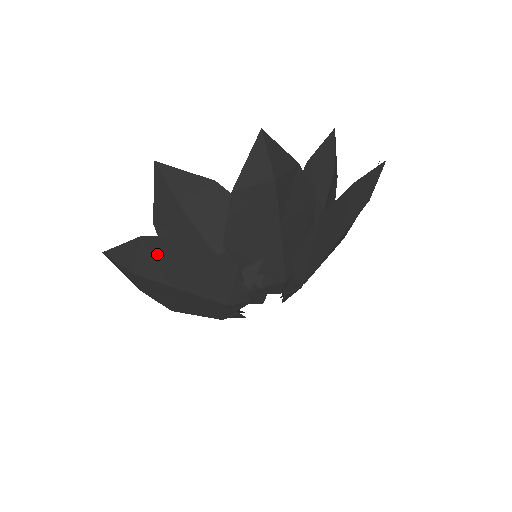
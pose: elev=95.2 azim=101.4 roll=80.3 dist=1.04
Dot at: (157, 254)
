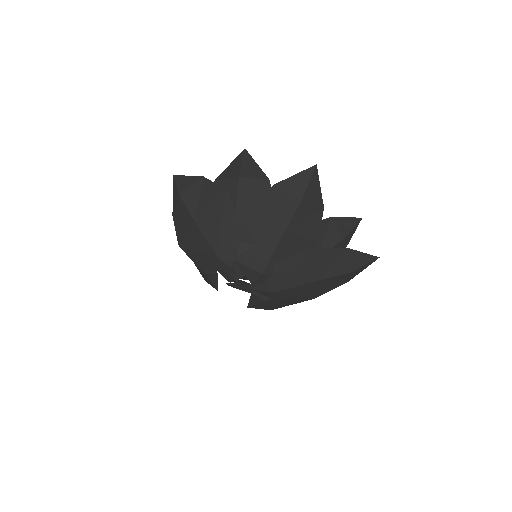
Dot at: (204, 193)
